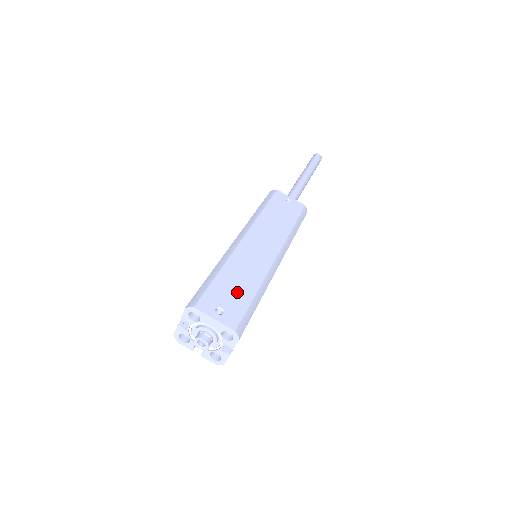
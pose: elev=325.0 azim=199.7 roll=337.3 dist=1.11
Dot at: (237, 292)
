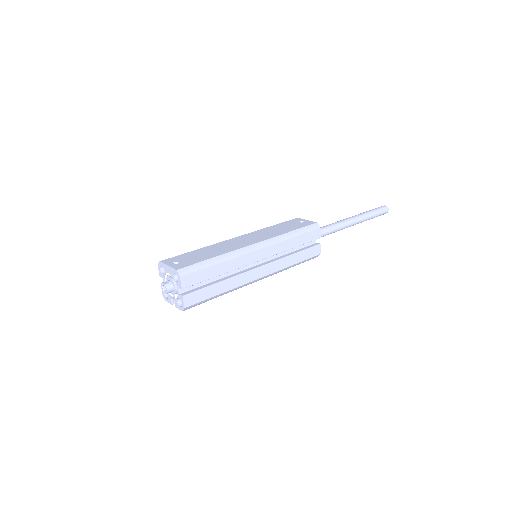
Dot at: (199, 257)
